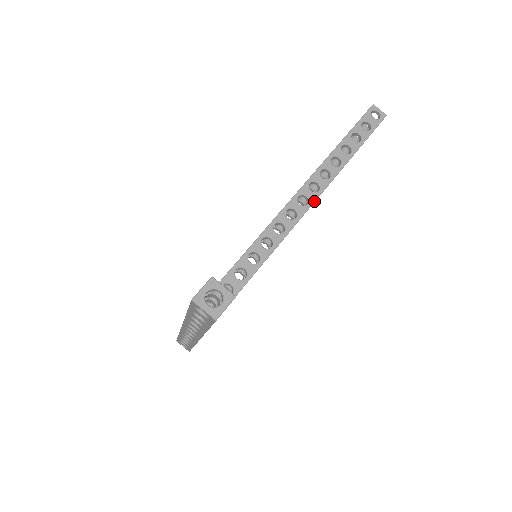
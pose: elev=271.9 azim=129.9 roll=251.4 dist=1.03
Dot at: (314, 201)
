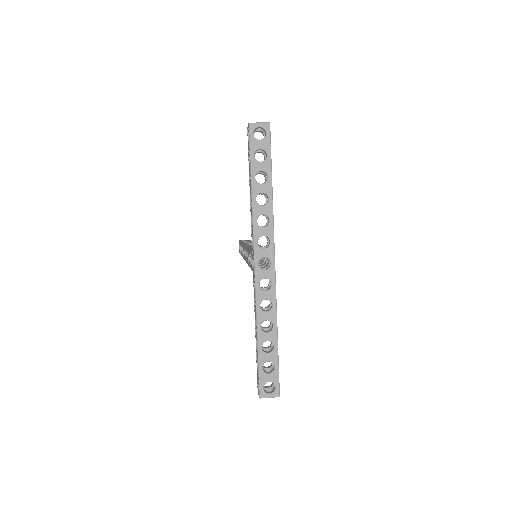
Dot at: occluded
